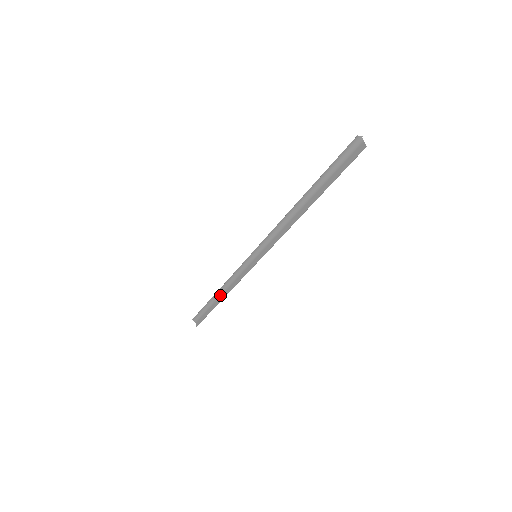
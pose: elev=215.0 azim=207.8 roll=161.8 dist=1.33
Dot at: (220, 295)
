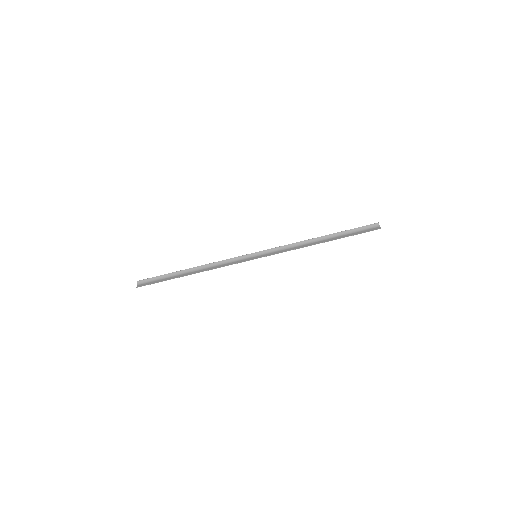
Dot at: (193, 271)
